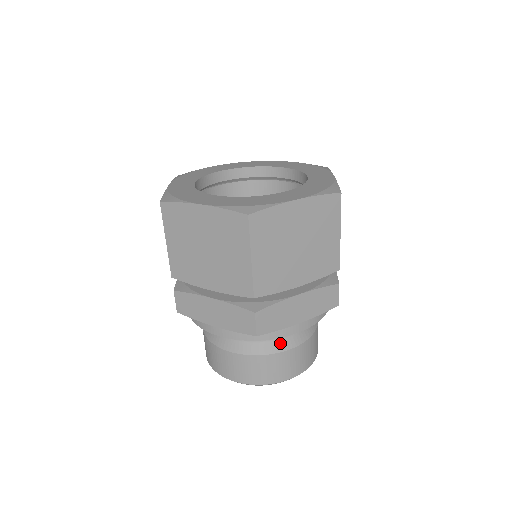
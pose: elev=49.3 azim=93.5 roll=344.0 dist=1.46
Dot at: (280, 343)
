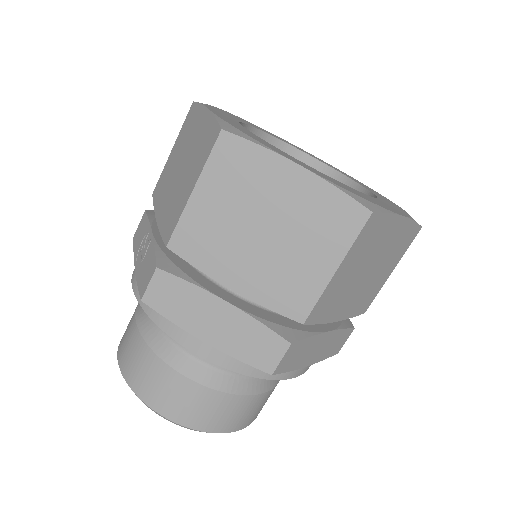
Dot at: (258, 382)
